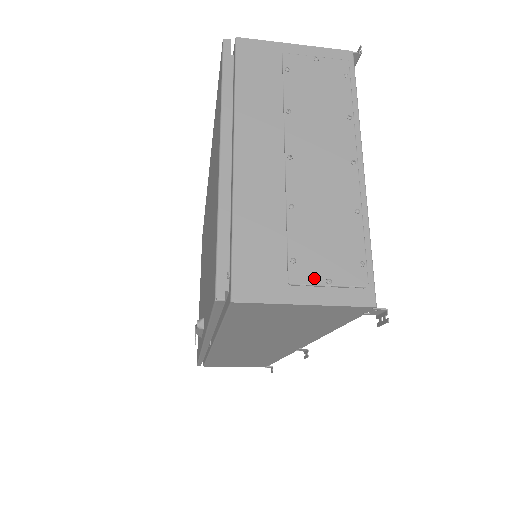
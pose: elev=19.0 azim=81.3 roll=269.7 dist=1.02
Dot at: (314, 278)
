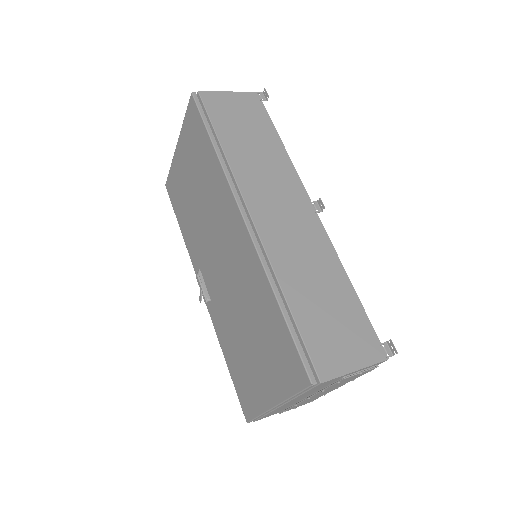
Dot at: occluded
